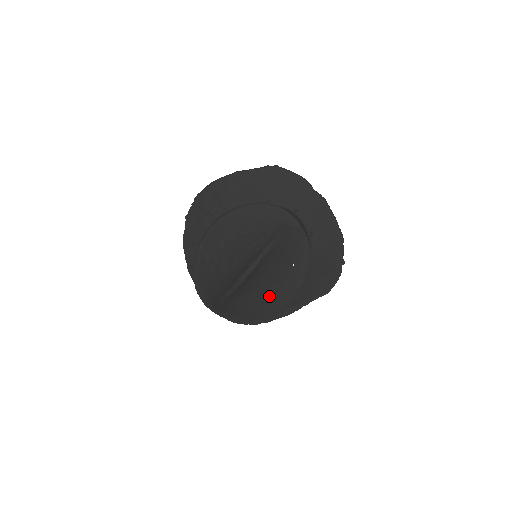
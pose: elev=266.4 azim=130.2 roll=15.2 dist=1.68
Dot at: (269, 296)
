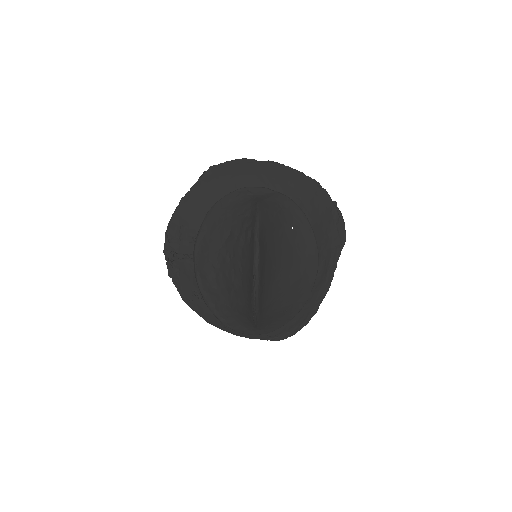
Dot at: (295, 275)
